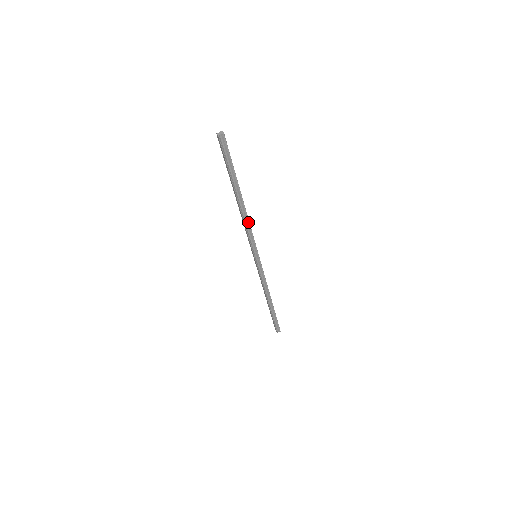
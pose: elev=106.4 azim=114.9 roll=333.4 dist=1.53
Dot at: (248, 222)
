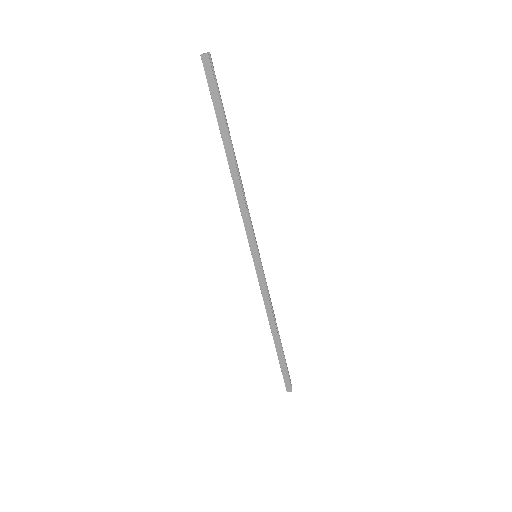
Dot at: (244, 195)
